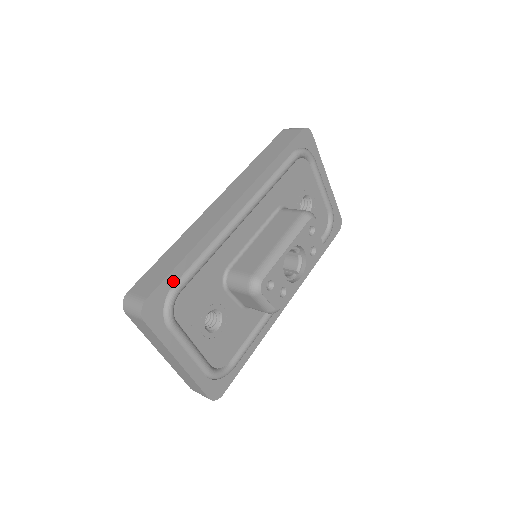
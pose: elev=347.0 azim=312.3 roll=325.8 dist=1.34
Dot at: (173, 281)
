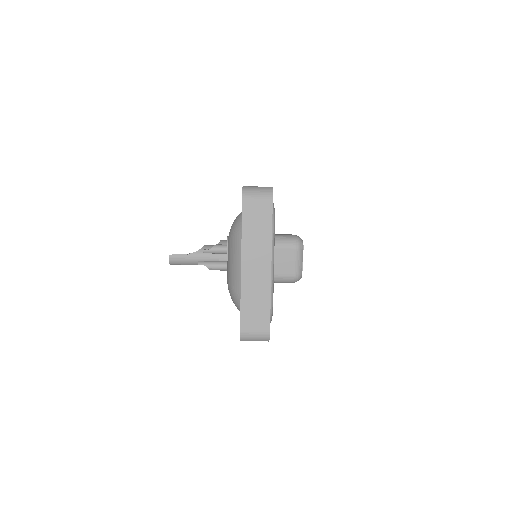
Dot at: occluded
